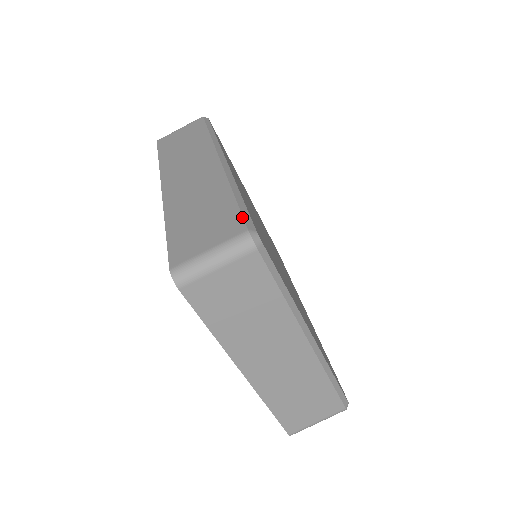
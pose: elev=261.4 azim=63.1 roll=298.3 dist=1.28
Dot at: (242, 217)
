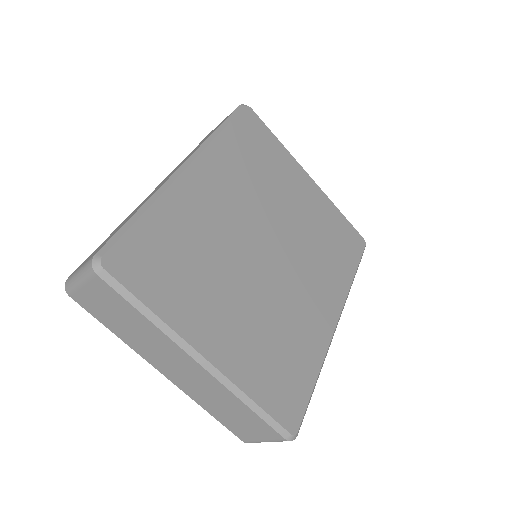
Dot at: (108, 240)
